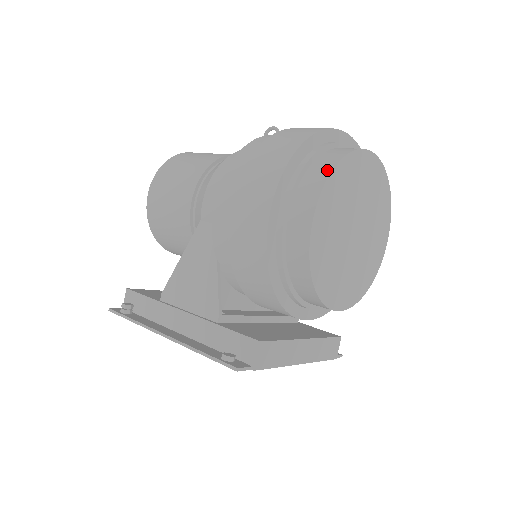
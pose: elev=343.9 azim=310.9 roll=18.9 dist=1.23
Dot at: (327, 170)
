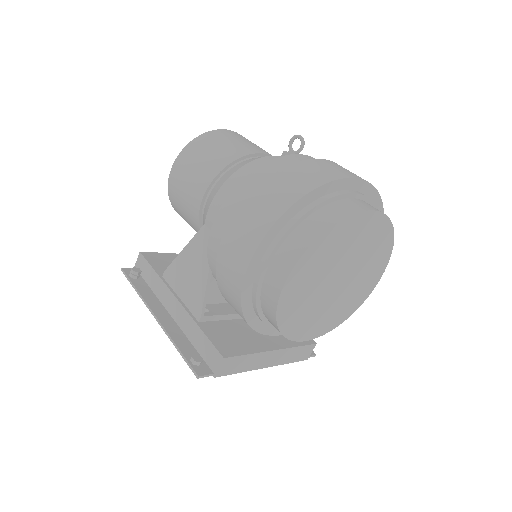
Dot at: (313, 236)
